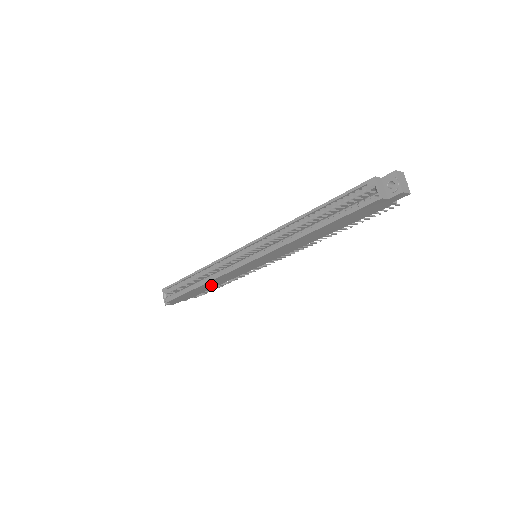
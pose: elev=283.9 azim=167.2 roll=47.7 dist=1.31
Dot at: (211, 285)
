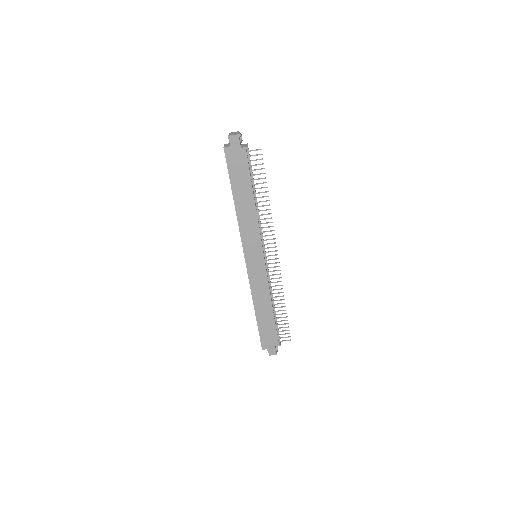
Dot at: (264, 307)
